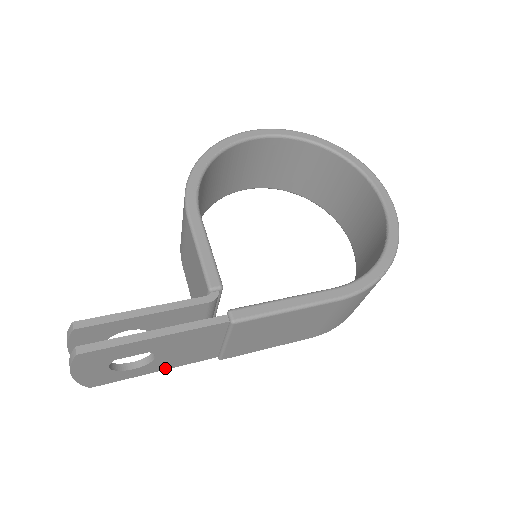
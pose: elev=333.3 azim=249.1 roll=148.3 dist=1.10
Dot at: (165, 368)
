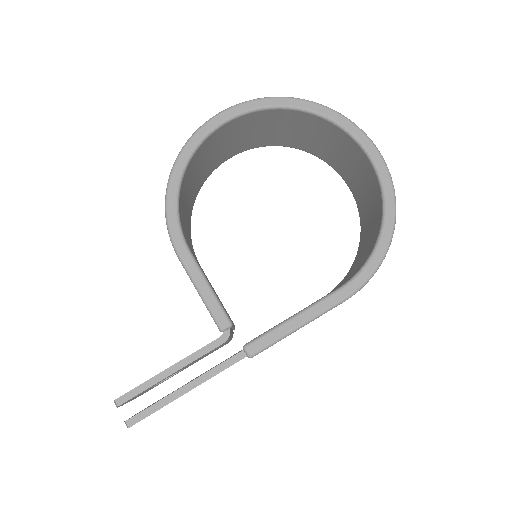
Dot at: occluded
